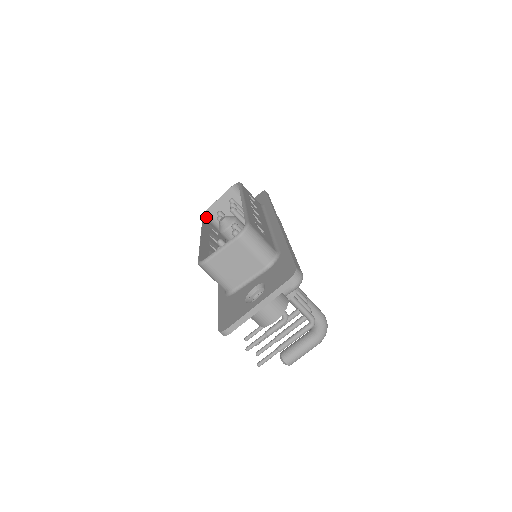
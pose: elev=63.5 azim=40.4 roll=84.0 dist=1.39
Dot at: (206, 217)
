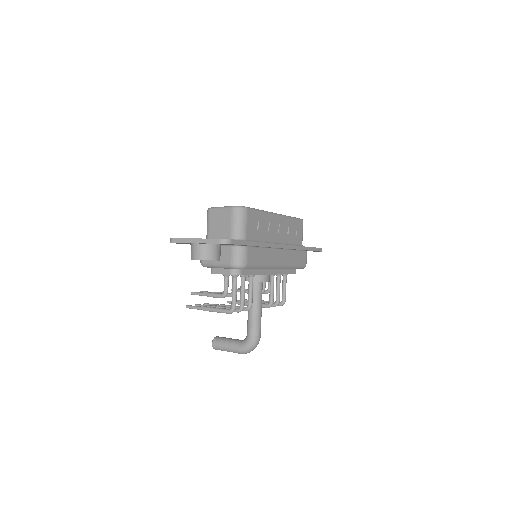
Dot at: occluded
